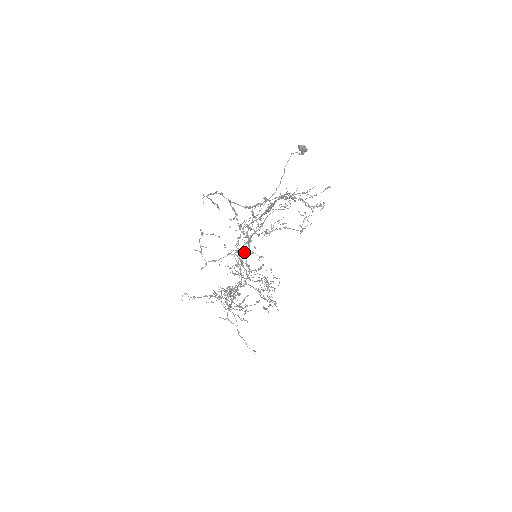
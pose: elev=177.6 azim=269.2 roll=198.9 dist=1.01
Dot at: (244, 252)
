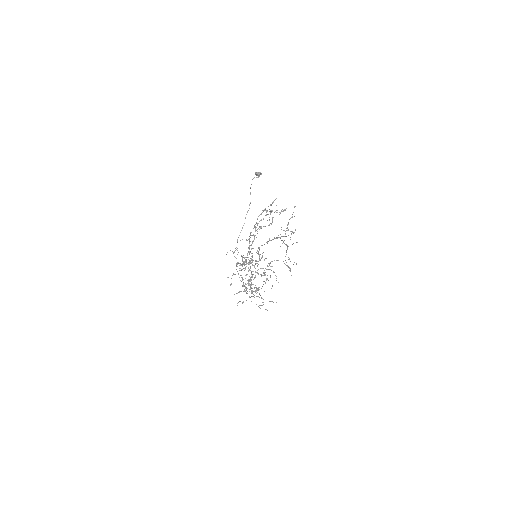
Dot at: (251, 258)
